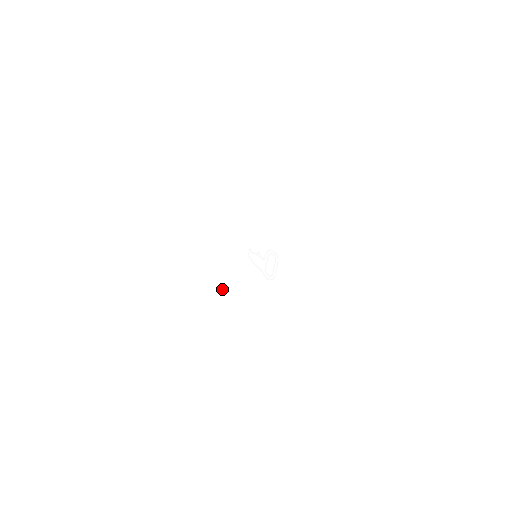
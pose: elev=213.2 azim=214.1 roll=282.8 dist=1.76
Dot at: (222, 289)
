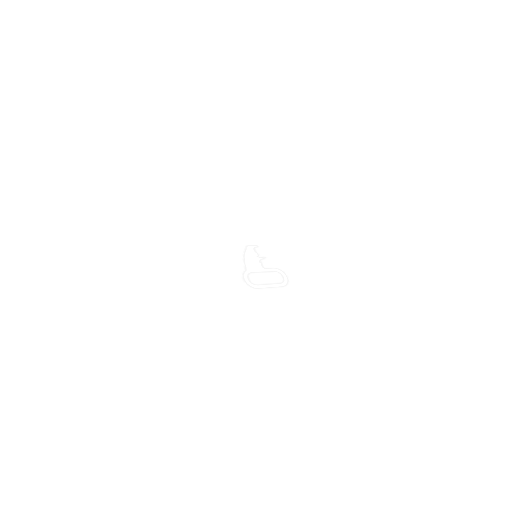
Dot at: (169, 225)
